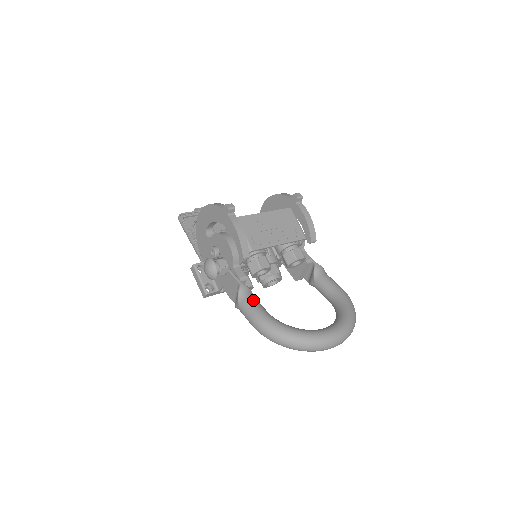
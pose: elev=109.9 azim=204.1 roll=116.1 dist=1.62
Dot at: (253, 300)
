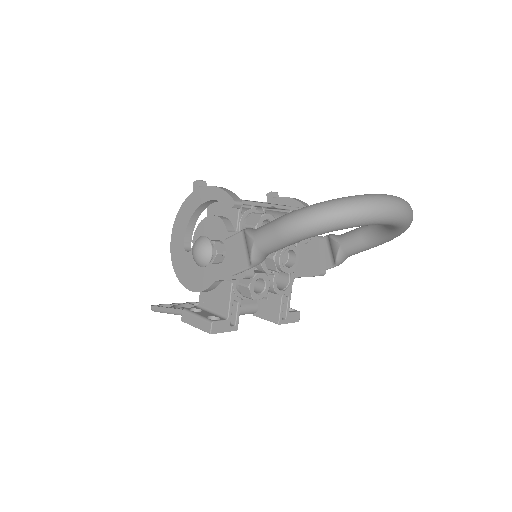
Dot at: occluded
